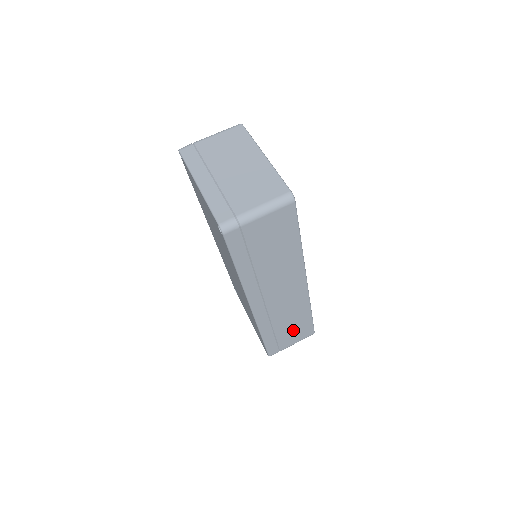
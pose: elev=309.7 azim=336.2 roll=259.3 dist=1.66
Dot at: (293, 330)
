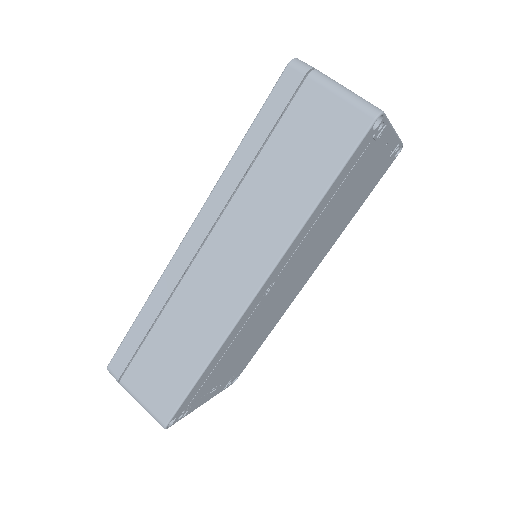
Dot at: (164, 365)
